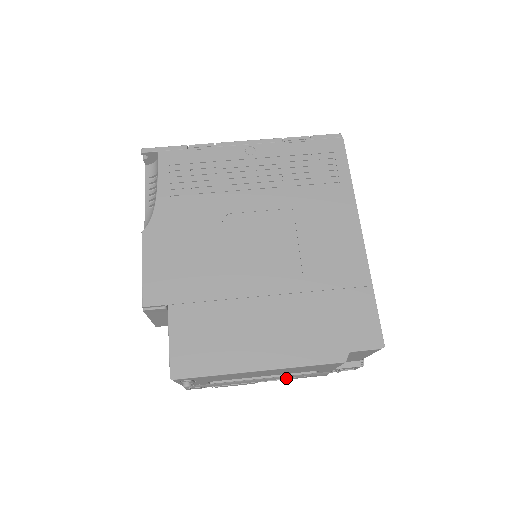
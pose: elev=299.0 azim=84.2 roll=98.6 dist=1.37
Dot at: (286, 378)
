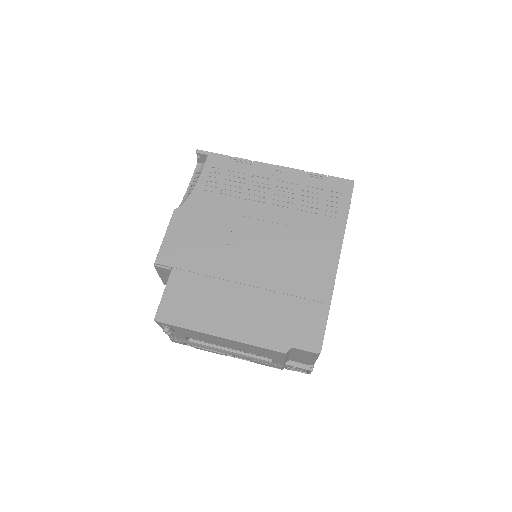
Dot at: occluded
